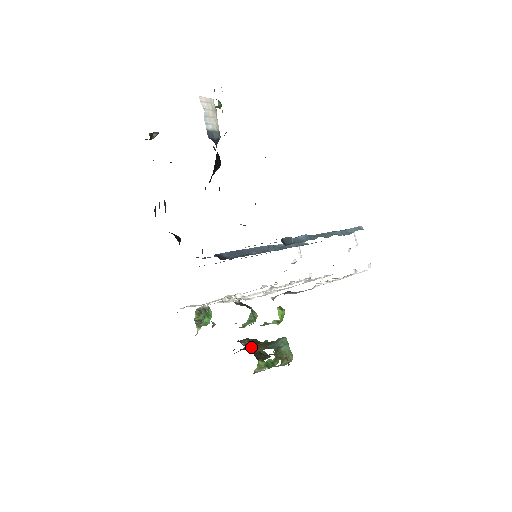
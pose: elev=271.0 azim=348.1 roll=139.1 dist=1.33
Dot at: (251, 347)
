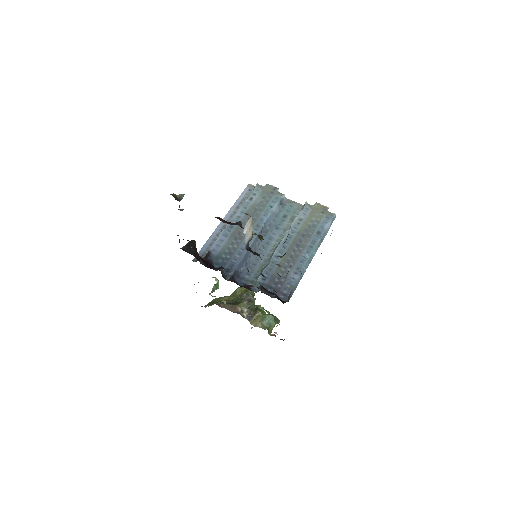
Dot at: (251, 319)
